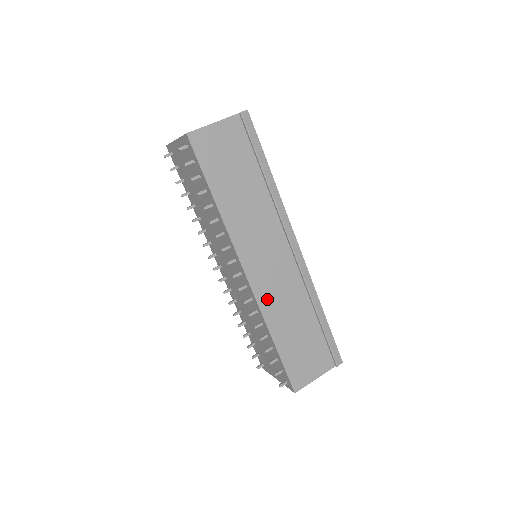
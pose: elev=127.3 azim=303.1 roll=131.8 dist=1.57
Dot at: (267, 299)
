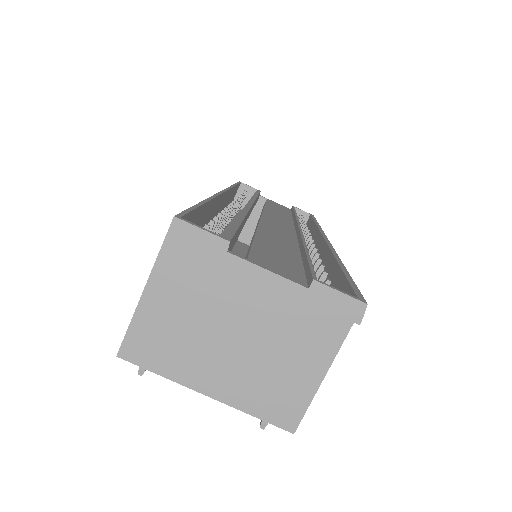
Dot at: occluded
